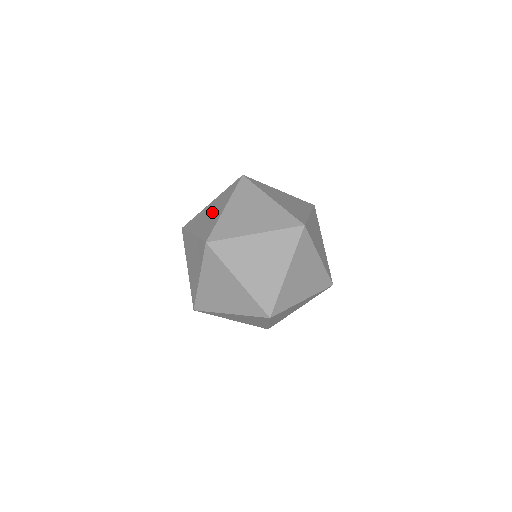
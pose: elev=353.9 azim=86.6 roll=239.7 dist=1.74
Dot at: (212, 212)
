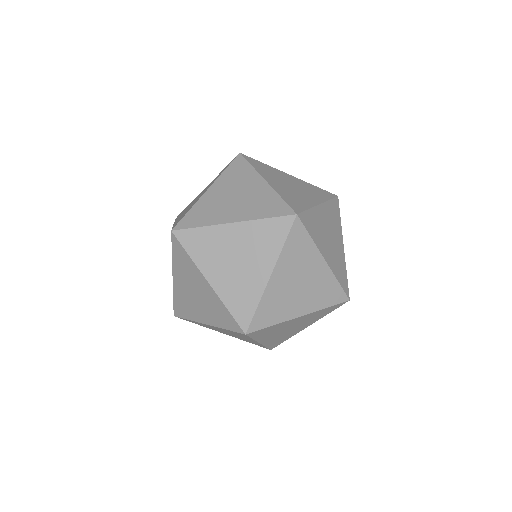
Dot at: (198, 197)
